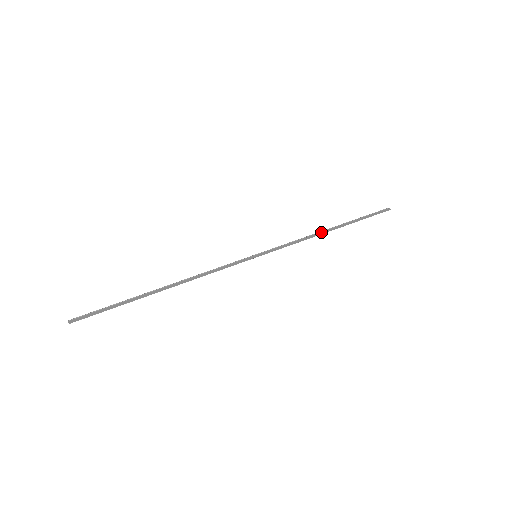
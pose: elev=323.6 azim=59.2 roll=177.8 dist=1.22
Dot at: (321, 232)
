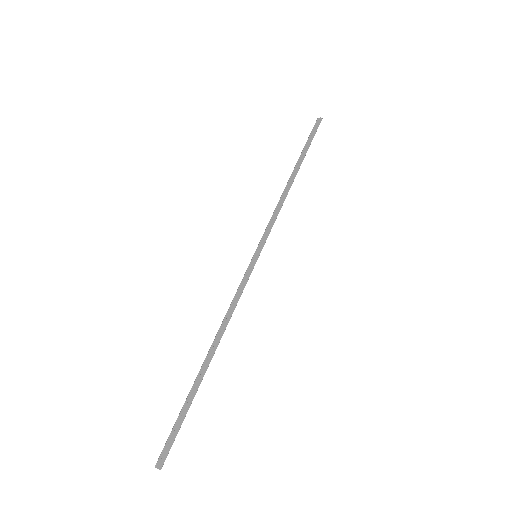
Dot at: (287, 187)
